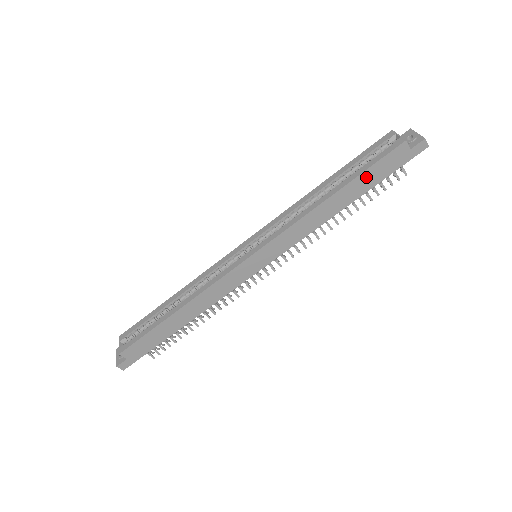
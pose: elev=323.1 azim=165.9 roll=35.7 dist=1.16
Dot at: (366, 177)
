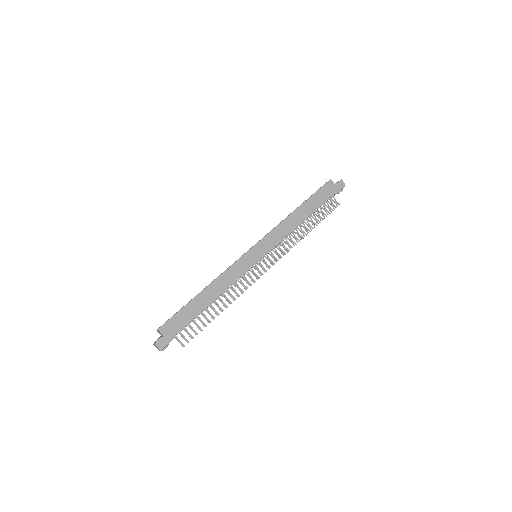
Dot at: (314, 199)
